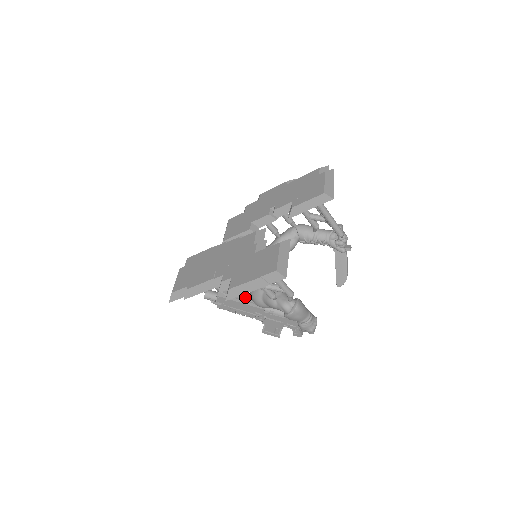
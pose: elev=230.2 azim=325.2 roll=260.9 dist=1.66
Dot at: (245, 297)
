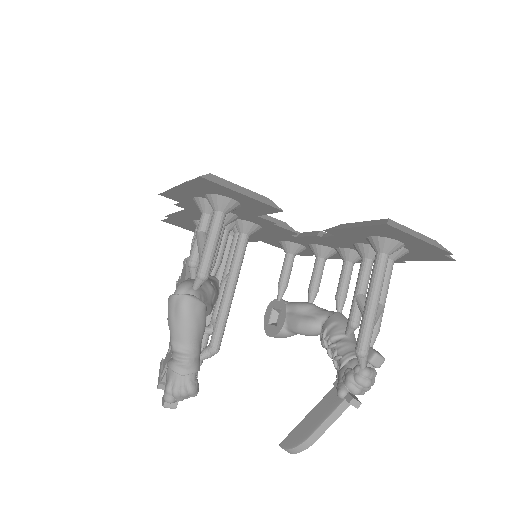
Dot at: occluded
